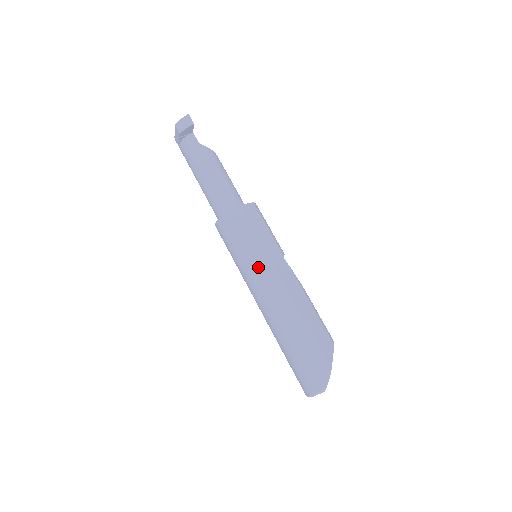
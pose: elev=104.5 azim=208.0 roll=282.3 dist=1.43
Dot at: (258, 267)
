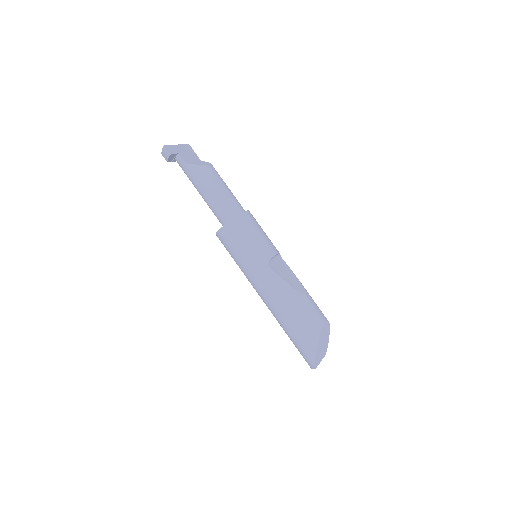
Dot at: (248, 278)
